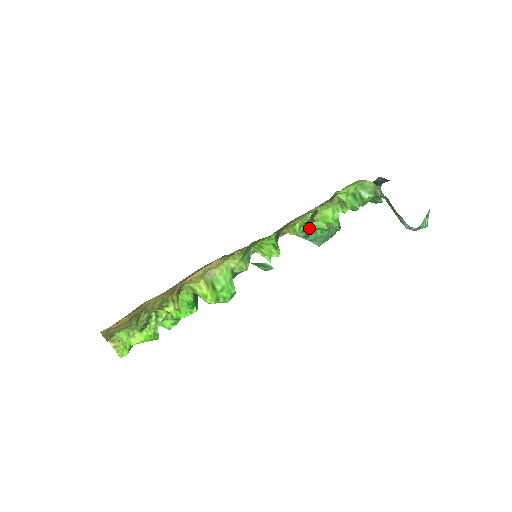
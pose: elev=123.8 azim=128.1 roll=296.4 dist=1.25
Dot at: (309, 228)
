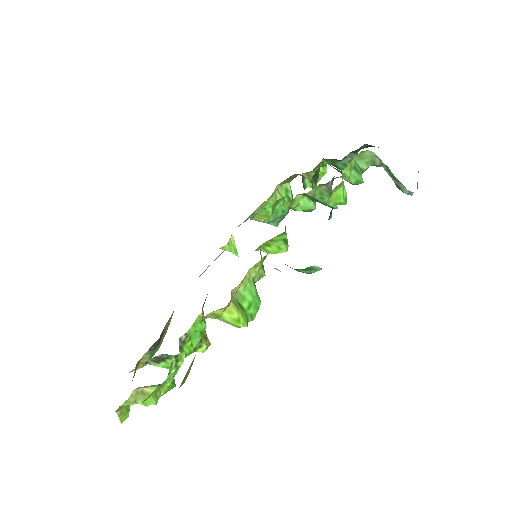
Dot at: occluded
